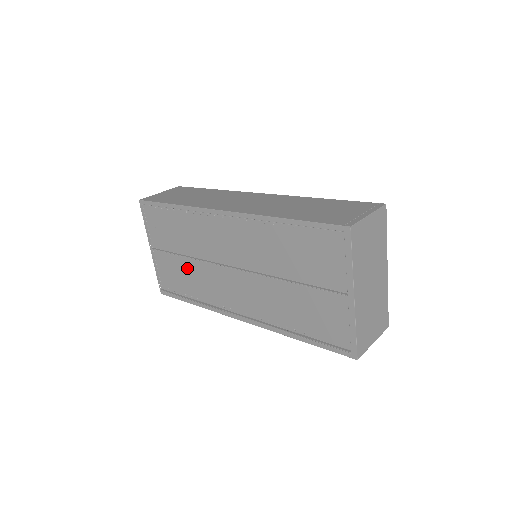
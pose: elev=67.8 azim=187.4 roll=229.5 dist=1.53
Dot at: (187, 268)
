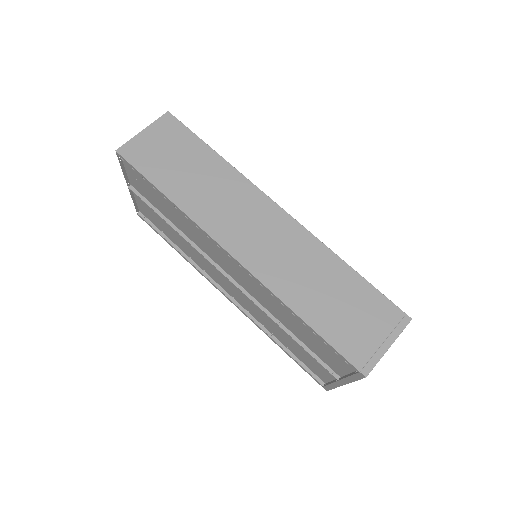
Dot at: (174, 230)
